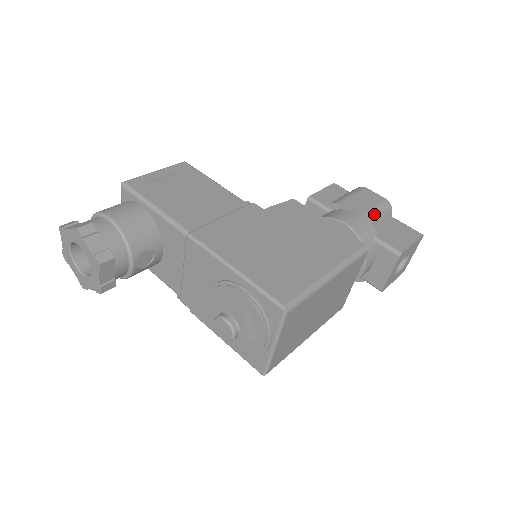
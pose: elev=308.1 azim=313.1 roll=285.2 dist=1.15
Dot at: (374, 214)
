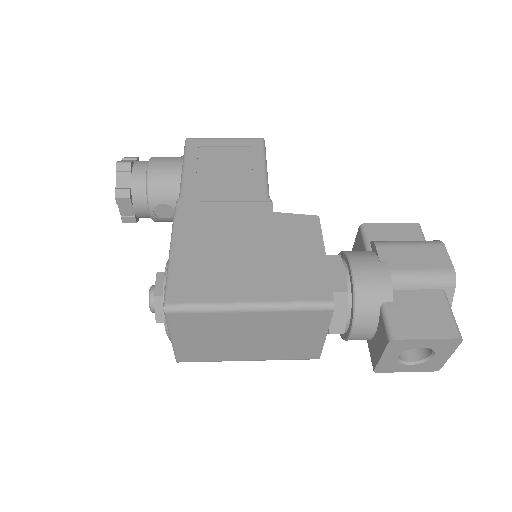
Dot at: (411, 278)
